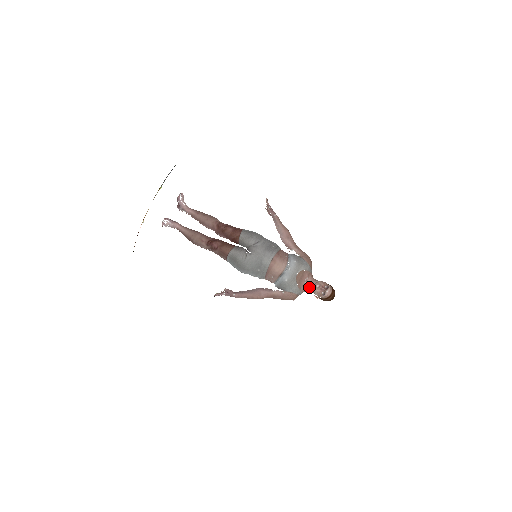
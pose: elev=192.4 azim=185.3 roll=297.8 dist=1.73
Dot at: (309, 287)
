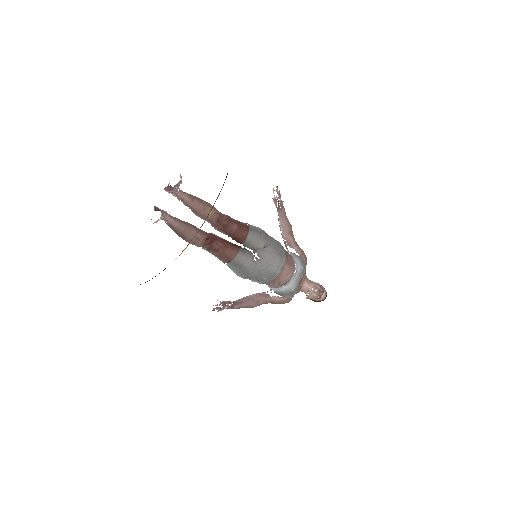
Dot at: (304, 289)
